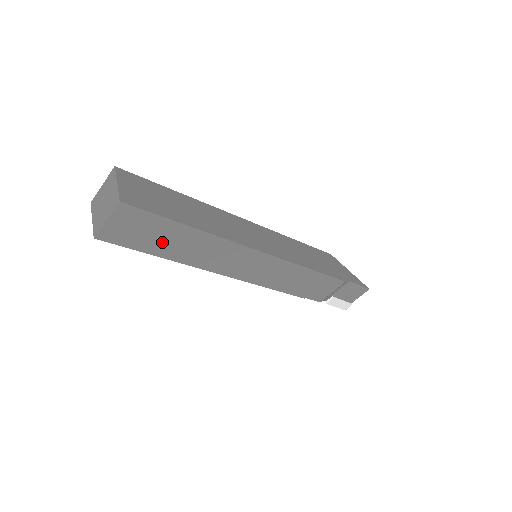
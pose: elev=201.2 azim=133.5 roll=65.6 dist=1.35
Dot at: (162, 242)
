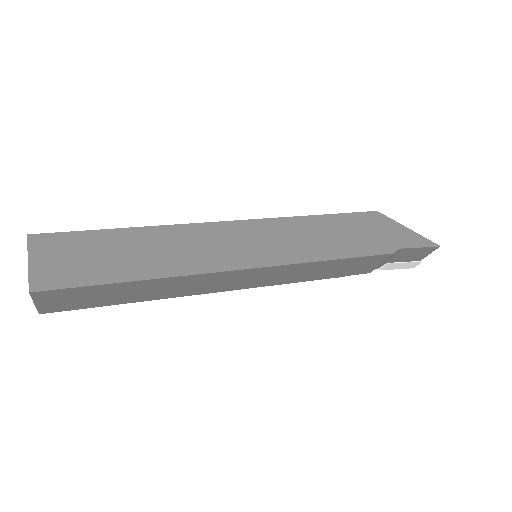
Dot at: (114, 296)
